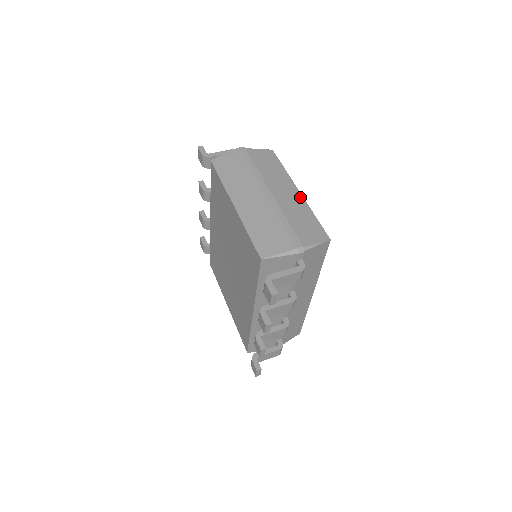
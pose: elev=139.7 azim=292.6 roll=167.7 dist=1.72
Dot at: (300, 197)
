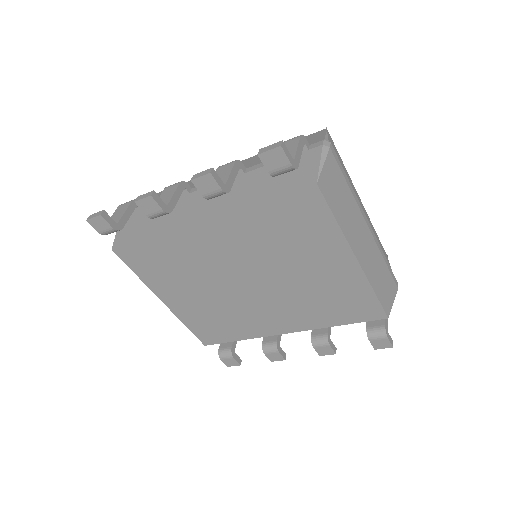
Dot at: (364, 208)
